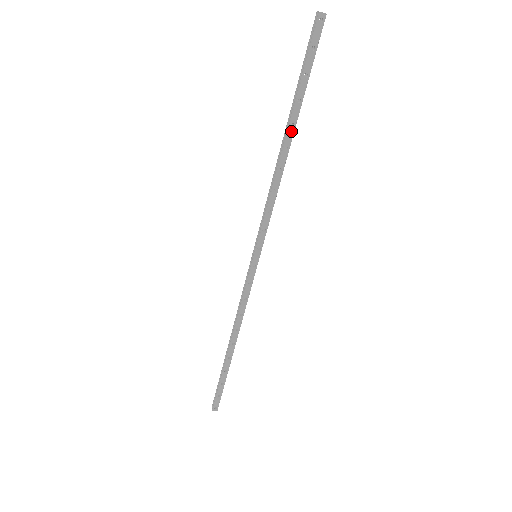
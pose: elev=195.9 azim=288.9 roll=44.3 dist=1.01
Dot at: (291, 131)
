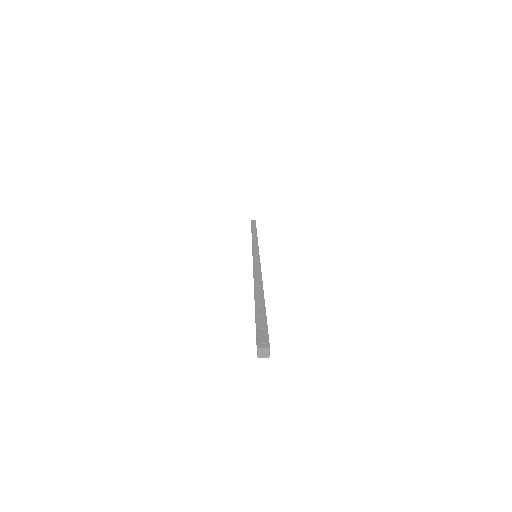
Dot at: occluded
